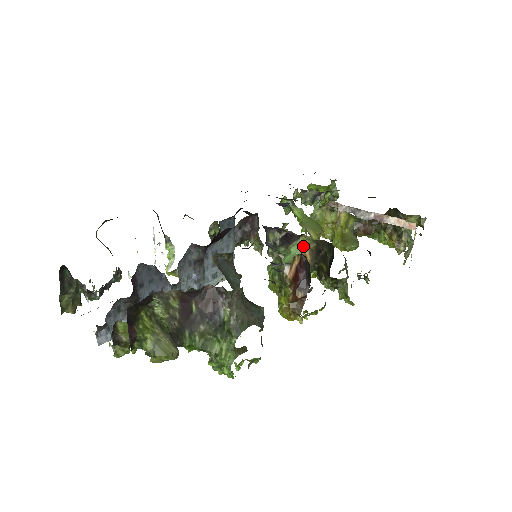
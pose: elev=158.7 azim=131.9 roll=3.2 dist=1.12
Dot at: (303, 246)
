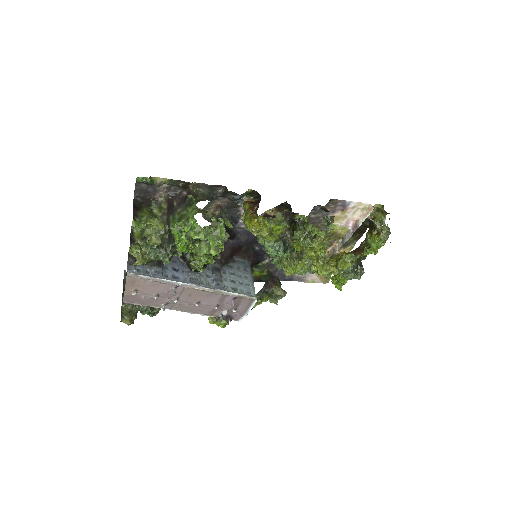
Dot at: occluded
